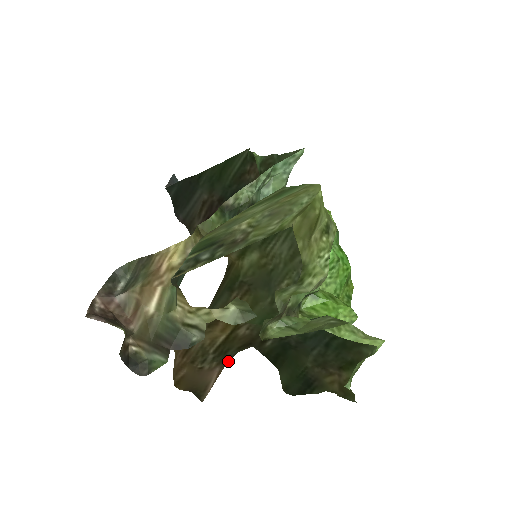
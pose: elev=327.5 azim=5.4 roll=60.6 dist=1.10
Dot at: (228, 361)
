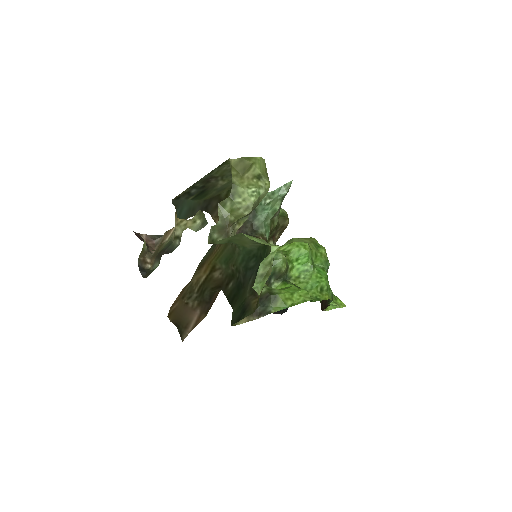
Dot at: (207, 307)
